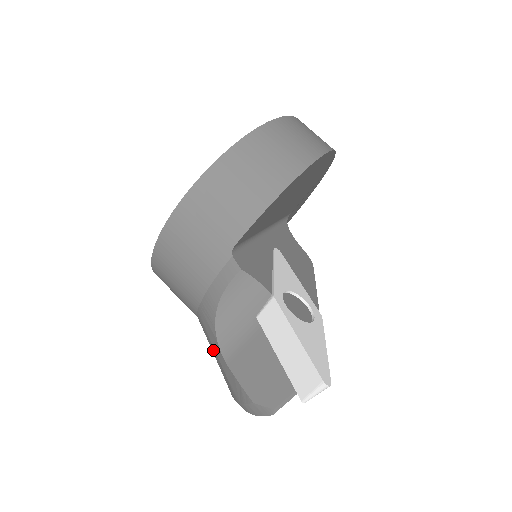
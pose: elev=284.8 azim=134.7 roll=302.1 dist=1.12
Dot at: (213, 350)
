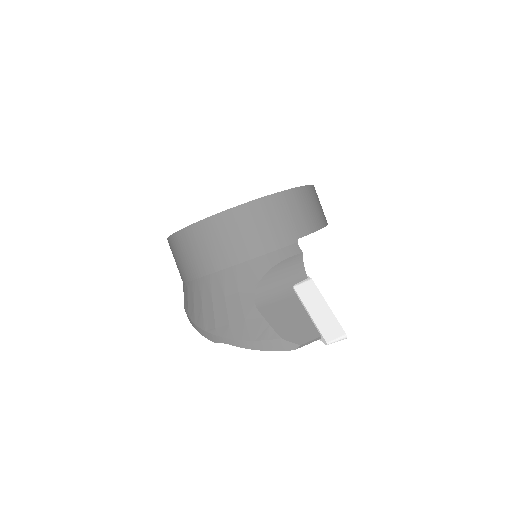
Dot at: (232, 299)
